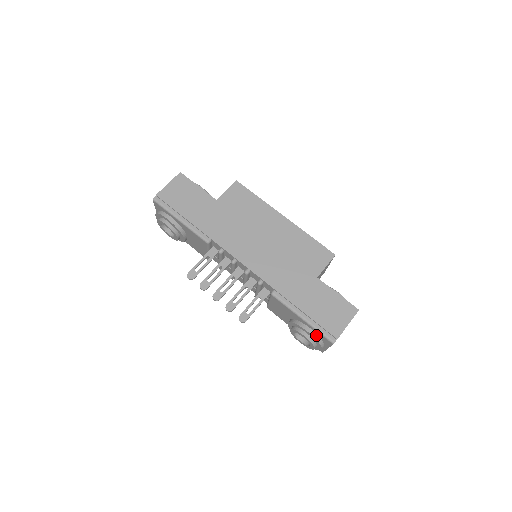
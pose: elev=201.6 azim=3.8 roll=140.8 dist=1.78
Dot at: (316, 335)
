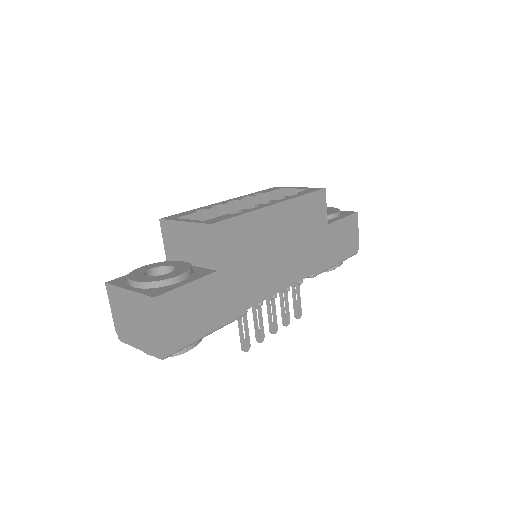
Dot at: occluded
